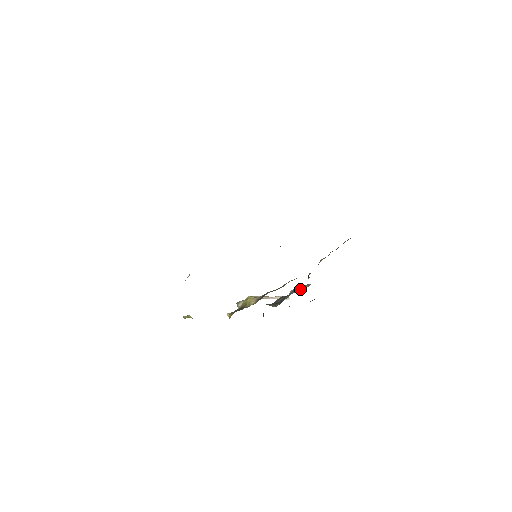
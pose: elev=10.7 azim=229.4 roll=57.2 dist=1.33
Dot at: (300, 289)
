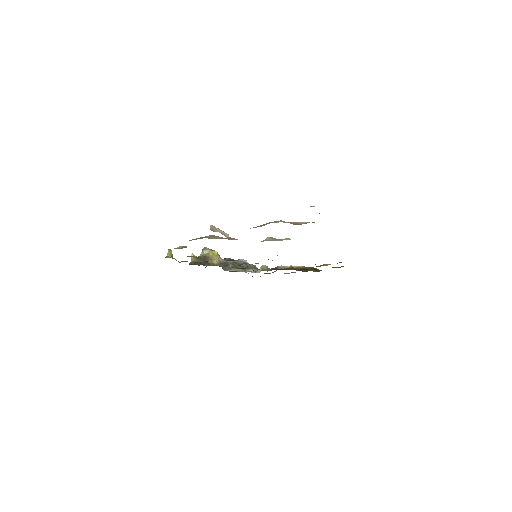
Dot at: (249, 269)
